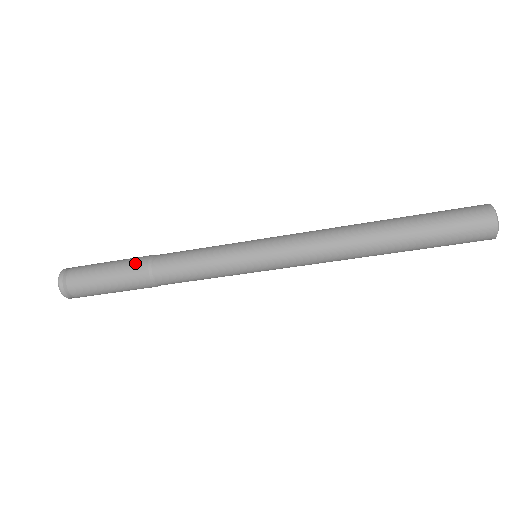
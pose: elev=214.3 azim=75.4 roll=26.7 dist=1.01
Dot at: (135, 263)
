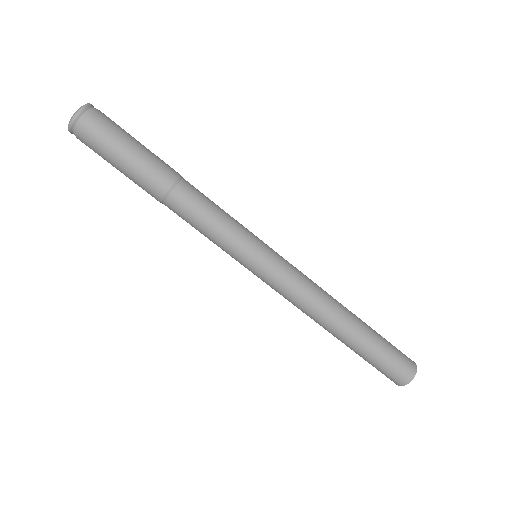
Dot at: occluded
